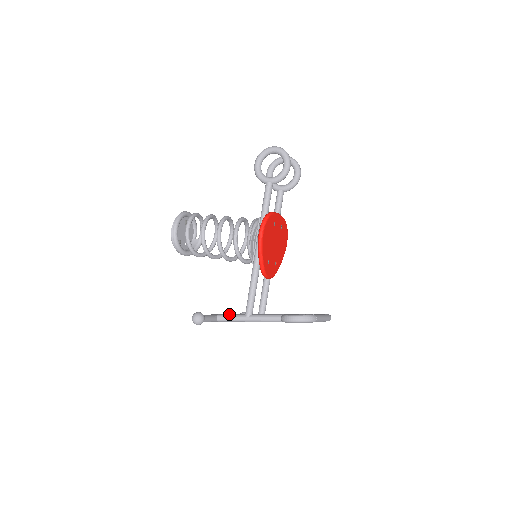
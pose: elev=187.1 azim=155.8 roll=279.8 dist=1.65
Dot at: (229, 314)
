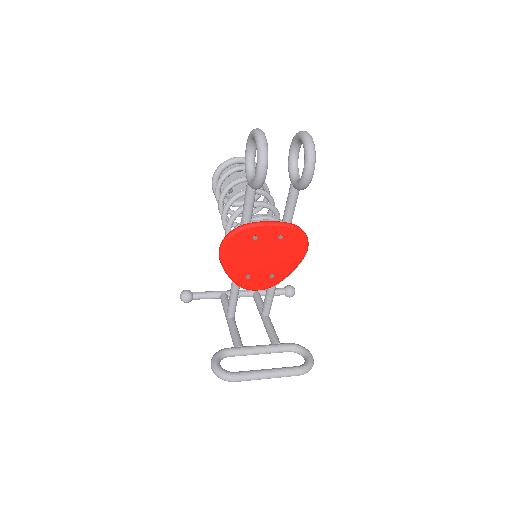
Dot at: (225, 301)
